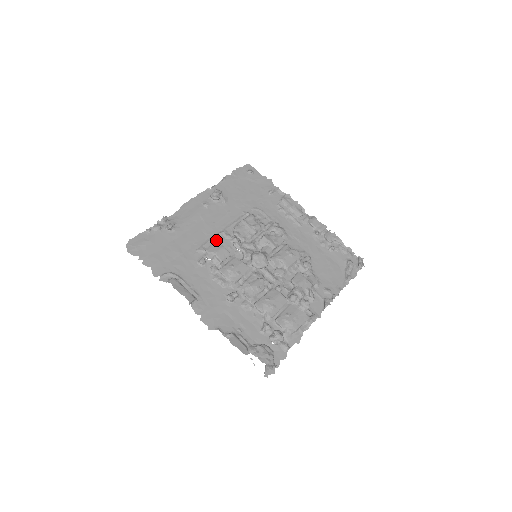
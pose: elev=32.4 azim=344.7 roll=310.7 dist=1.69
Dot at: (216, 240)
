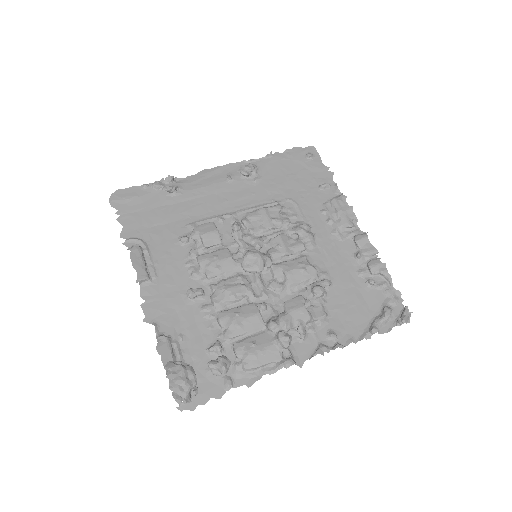
Dot at: (217, 221)
